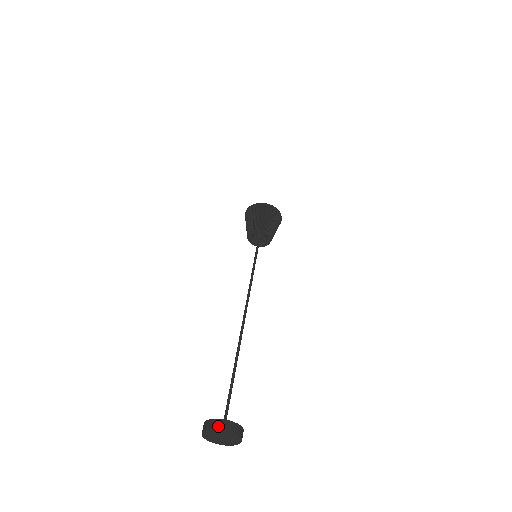
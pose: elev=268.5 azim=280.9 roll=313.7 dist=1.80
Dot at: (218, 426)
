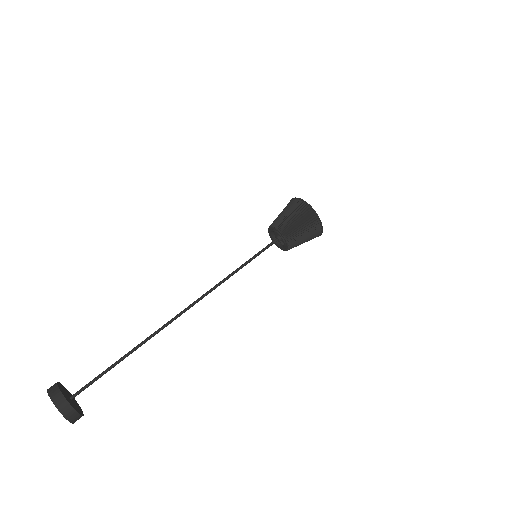
Dot at: (58, 404)
